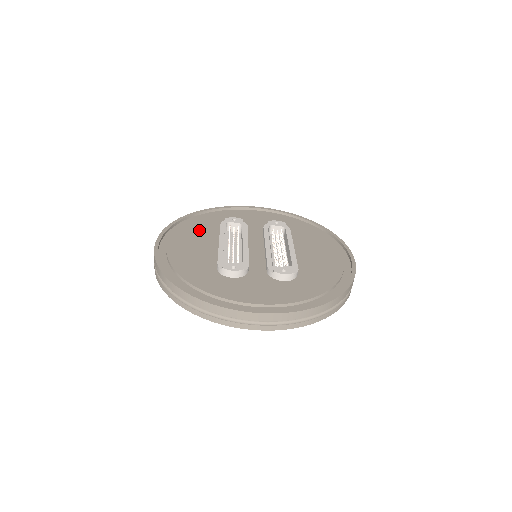
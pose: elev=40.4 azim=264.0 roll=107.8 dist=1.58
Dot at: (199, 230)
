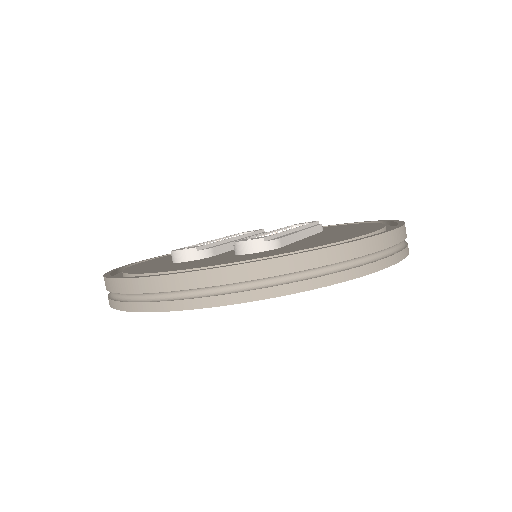
Dot at: occluded
